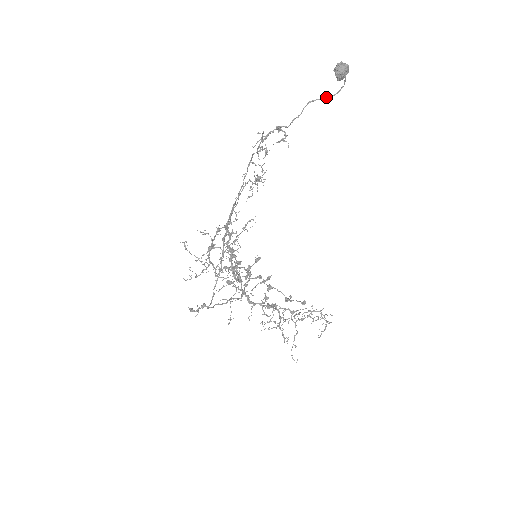
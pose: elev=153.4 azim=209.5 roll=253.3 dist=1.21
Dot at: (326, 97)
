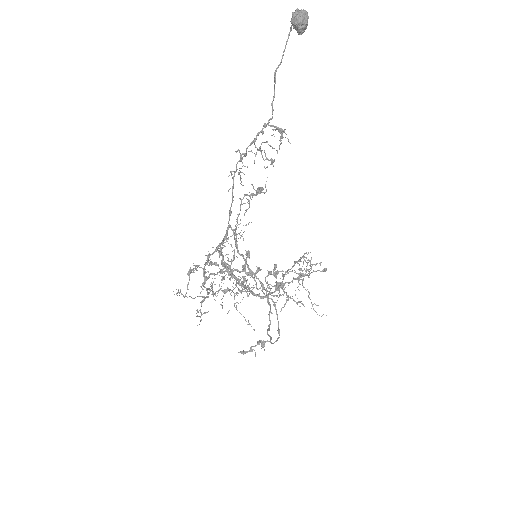
Dot at: occluded
